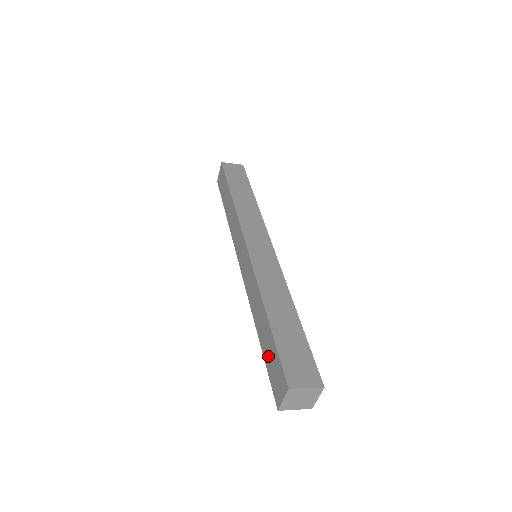
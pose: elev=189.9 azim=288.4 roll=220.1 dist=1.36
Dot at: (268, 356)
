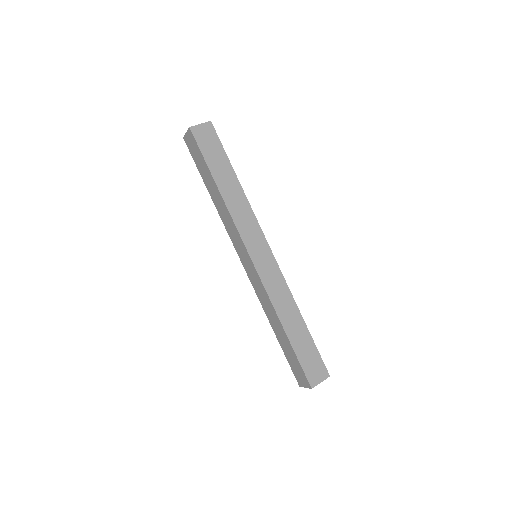
Dot at: (288, 355)
